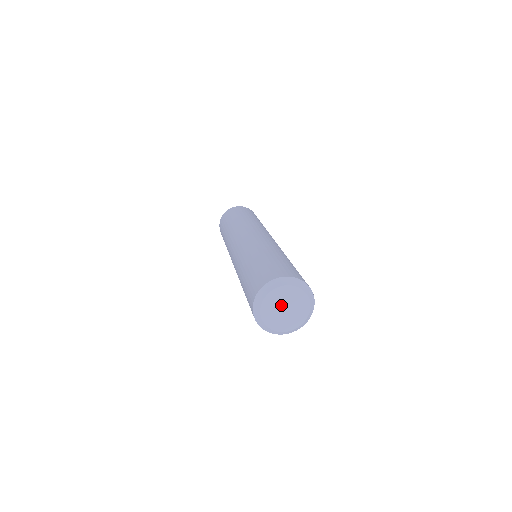
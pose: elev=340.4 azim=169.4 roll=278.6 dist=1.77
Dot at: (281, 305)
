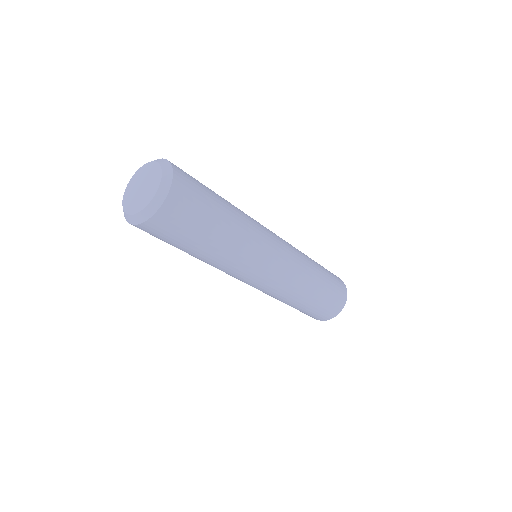
Dot at: (138, 186)
